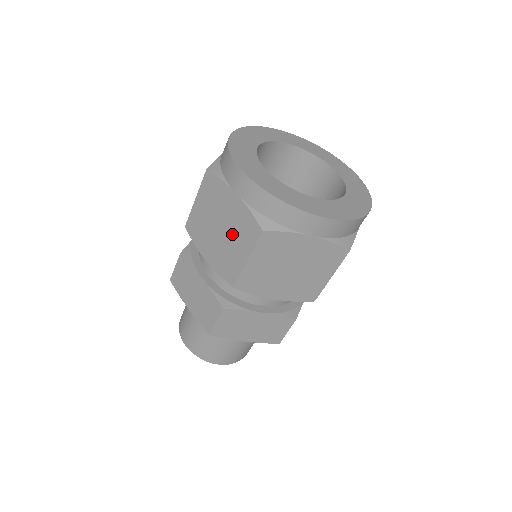
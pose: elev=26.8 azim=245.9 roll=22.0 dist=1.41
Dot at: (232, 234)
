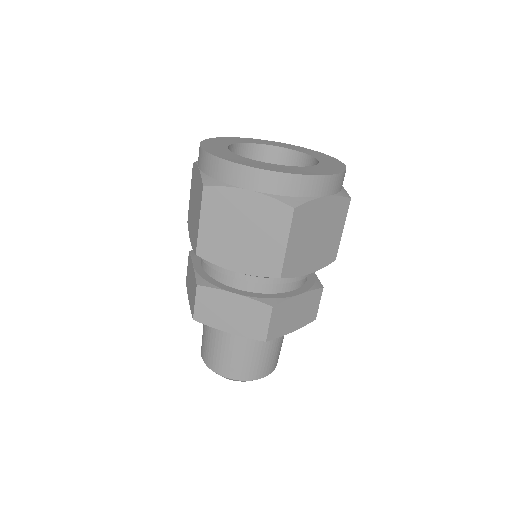
Dot at: (259, 230)
